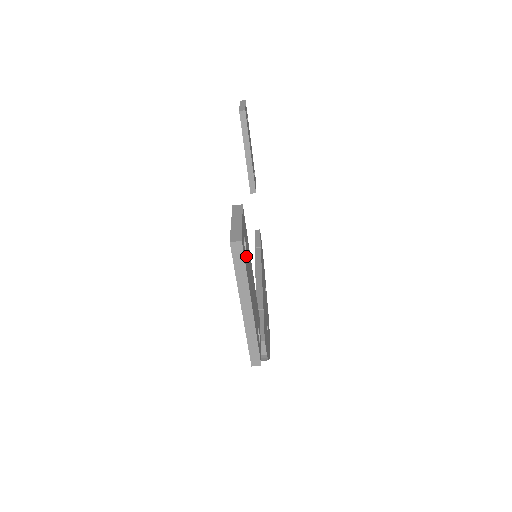
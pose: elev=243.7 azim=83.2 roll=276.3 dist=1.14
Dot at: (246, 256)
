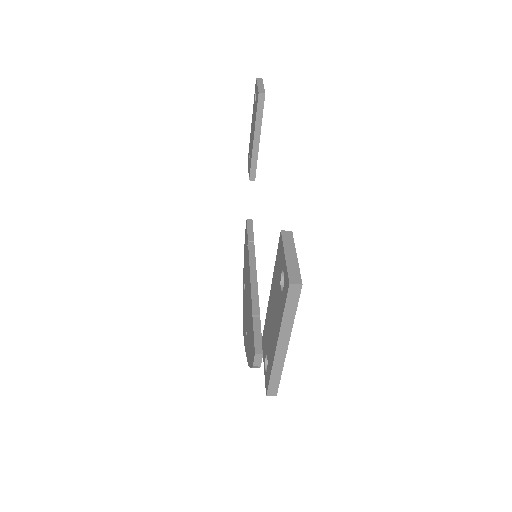
Dot at: occluded
